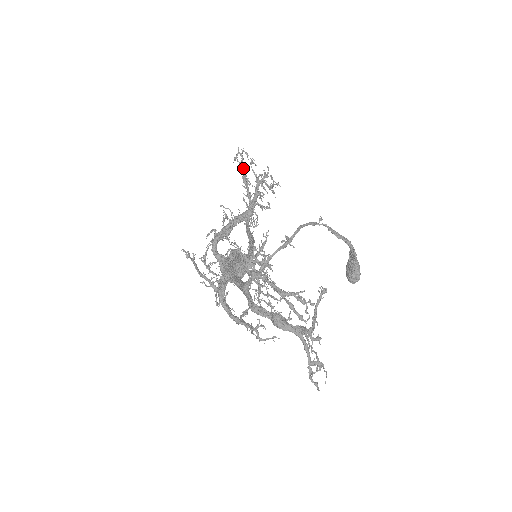
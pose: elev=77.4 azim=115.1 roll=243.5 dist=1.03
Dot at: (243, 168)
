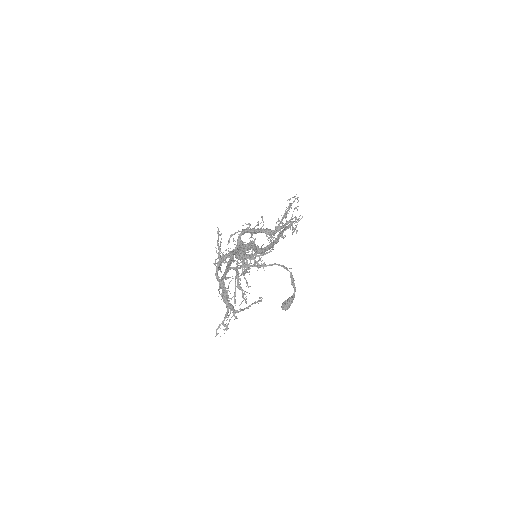
Dot at: (288, 208)
